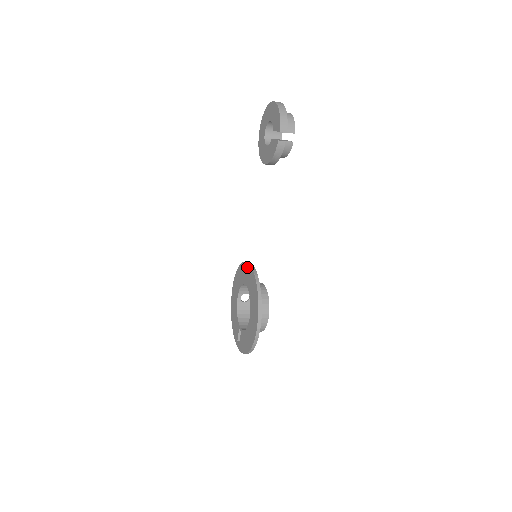
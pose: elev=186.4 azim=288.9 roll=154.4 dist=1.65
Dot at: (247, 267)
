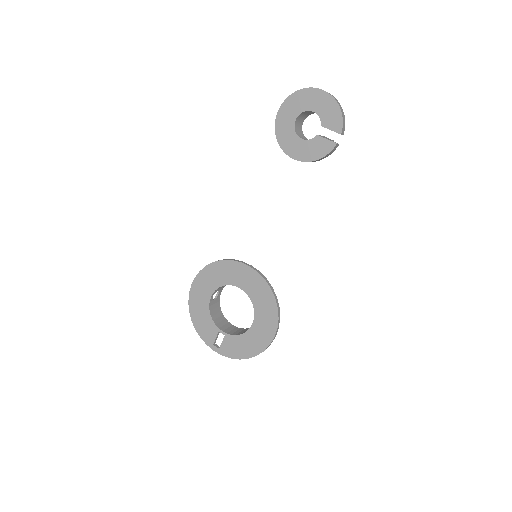
Dot at: (242, 268)
